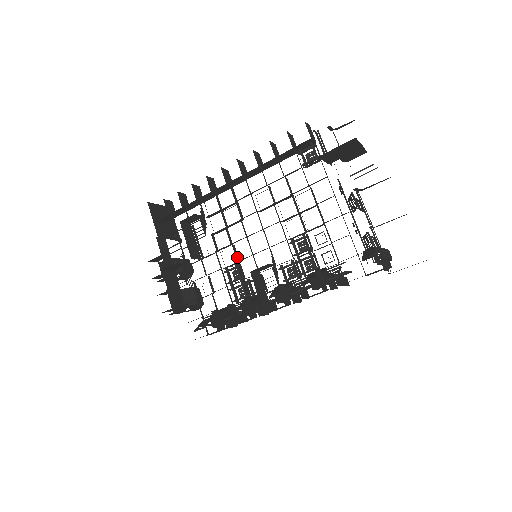
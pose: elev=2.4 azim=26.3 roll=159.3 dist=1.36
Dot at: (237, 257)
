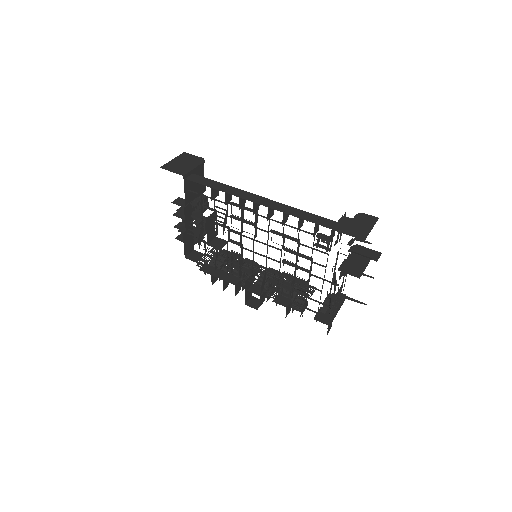
Dot at: (242, 253)
